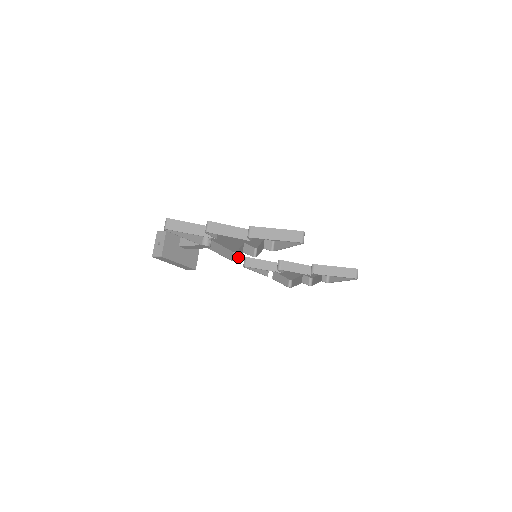
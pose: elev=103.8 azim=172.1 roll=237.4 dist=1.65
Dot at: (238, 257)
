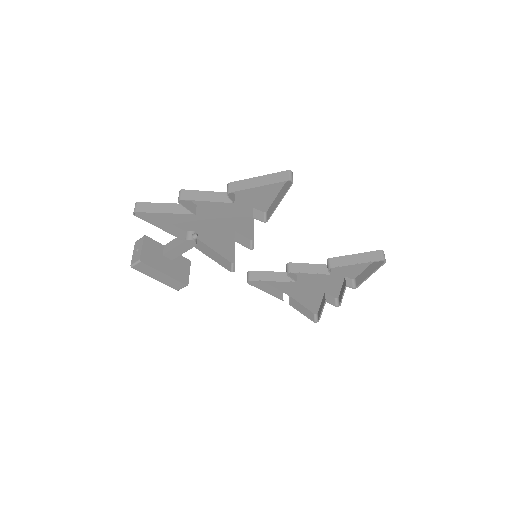
Dot at: (234, 258)
